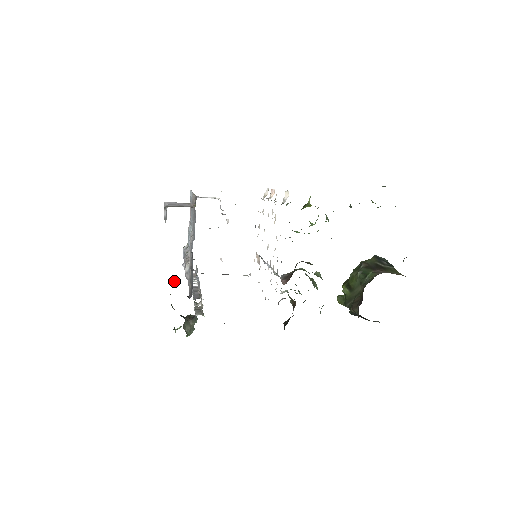
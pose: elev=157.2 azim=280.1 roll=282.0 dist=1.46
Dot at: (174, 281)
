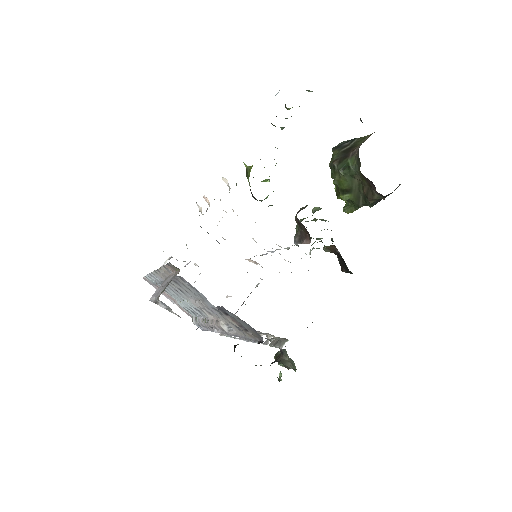
Dot at: (236, 345)
